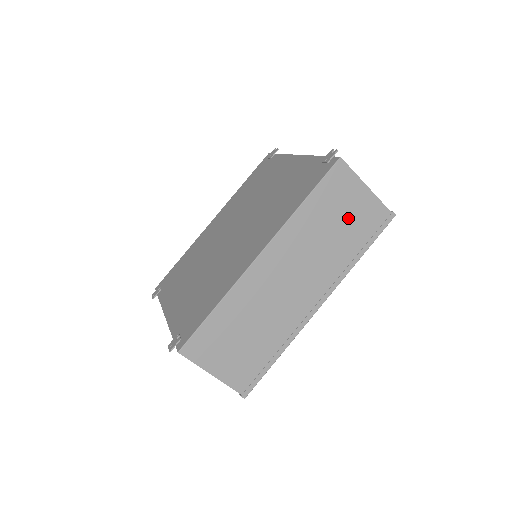
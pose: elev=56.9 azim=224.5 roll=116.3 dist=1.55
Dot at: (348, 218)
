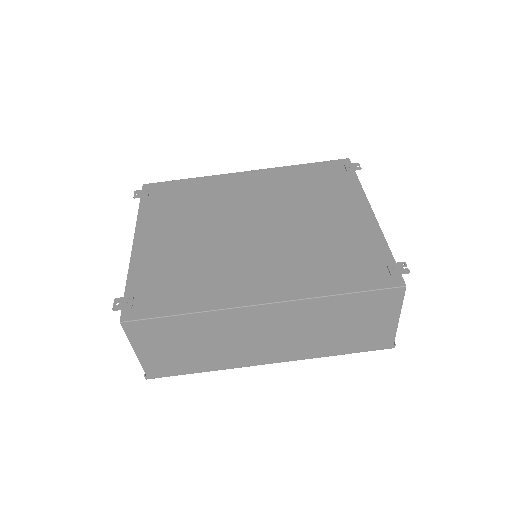
Dot at: (359, 327)
